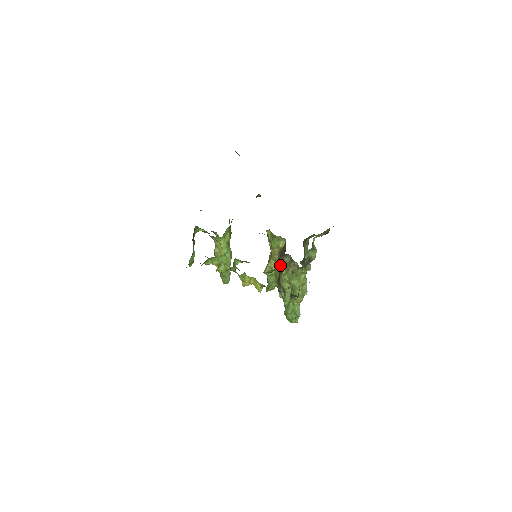
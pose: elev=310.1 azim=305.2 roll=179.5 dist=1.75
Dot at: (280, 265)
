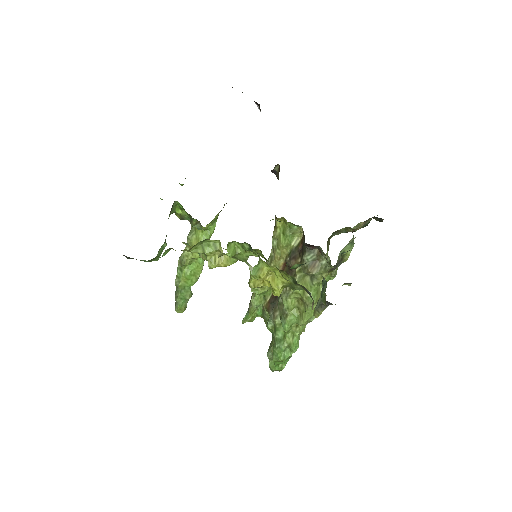
Dot at: occluded
